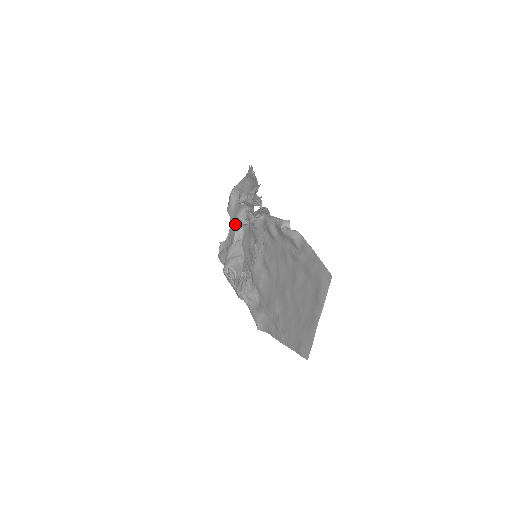
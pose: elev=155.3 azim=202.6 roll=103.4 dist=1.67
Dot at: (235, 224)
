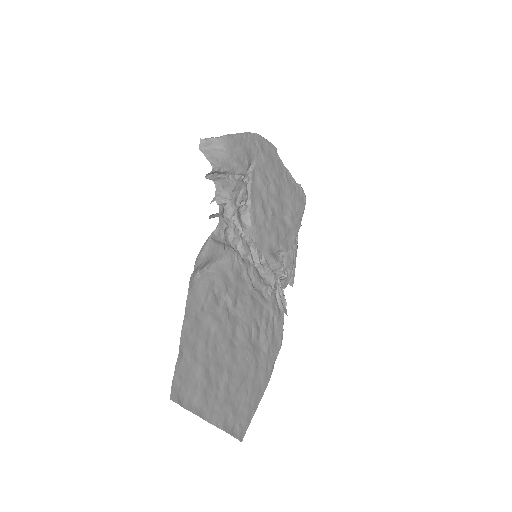
Dot at: occluded
